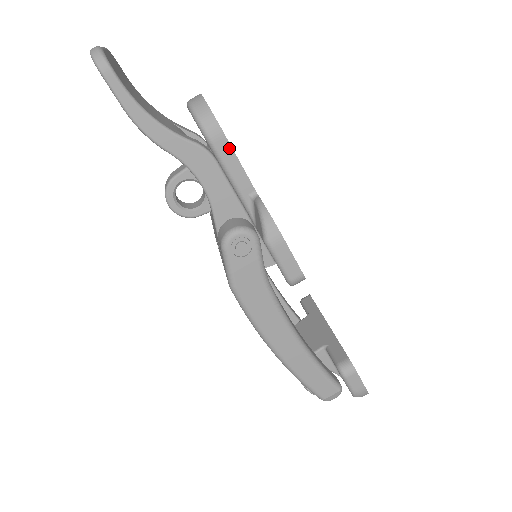
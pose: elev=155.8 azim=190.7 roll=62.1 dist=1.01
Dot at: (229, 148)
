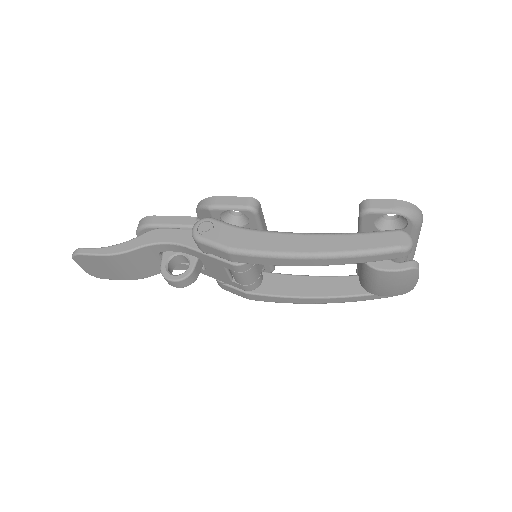
Dot at: (162, 217)
